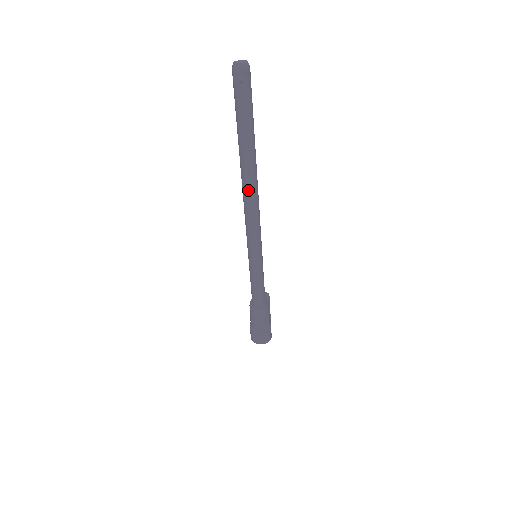
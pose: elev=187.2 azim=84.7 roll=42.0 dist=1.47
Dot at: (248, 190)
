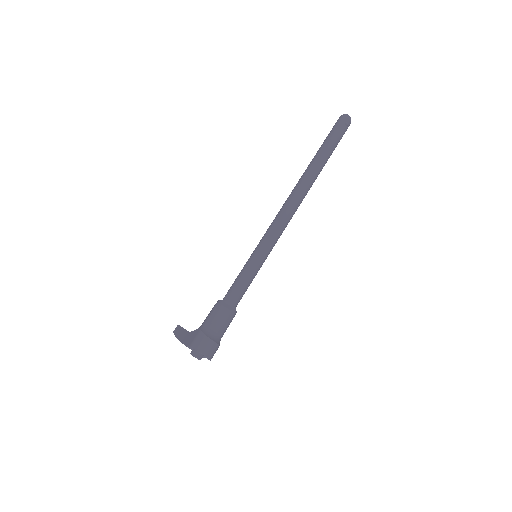
Dot at: (303, 191)
